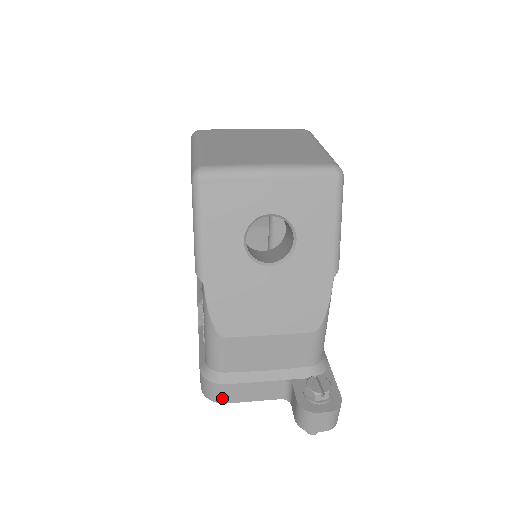
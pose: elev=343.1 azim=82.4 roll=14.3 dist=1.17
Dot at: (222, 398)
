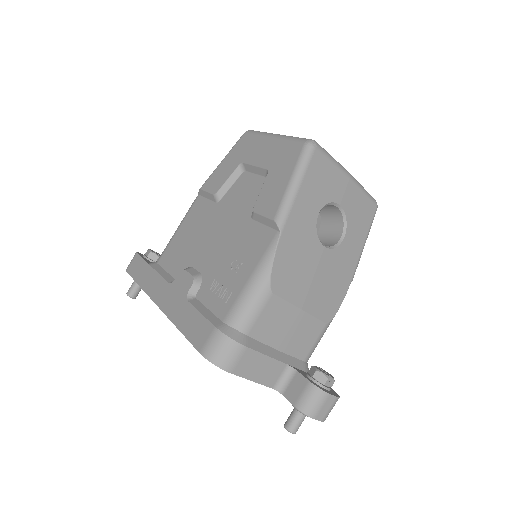
Dot at: (233, 365)
